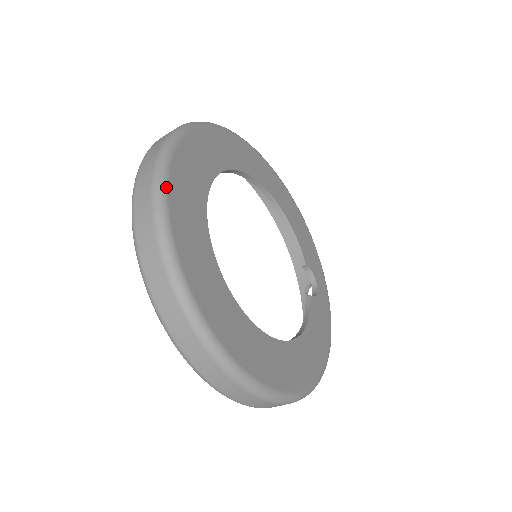
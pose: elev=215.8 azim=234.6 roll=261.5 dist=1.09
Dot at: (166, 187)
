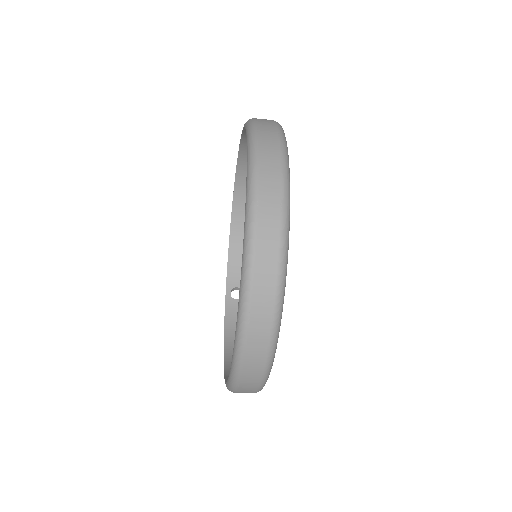
Dot at: occluded
